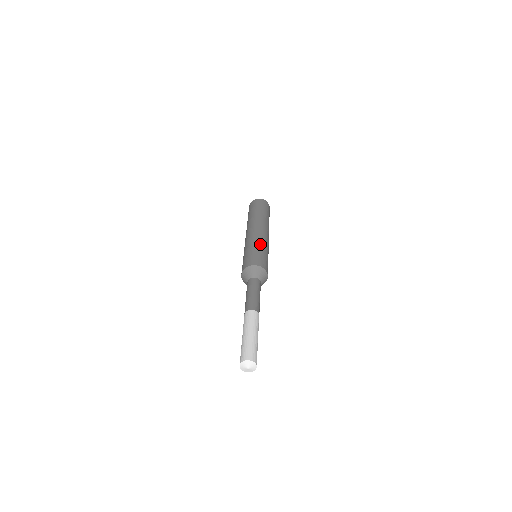
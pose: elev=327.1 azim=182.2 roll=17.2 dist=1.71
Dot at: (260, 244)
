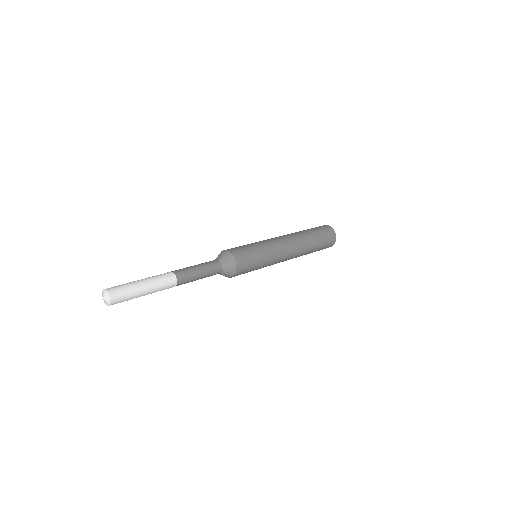
Dot at: occluded
